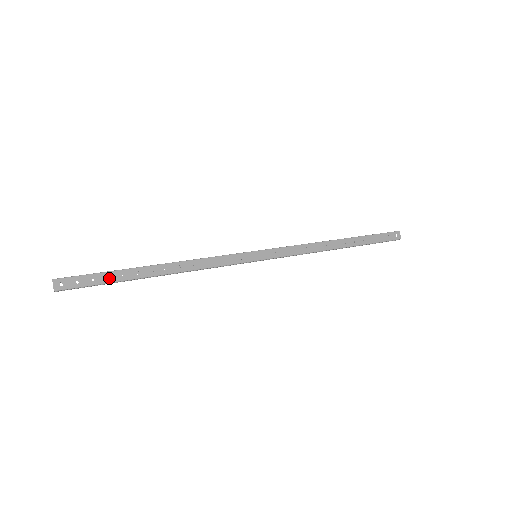
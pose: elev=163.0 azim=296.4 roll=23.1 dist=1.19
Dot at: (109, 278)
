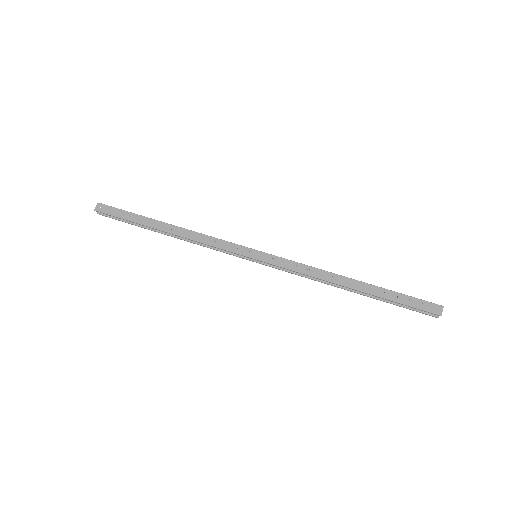
Dot at: occluded
